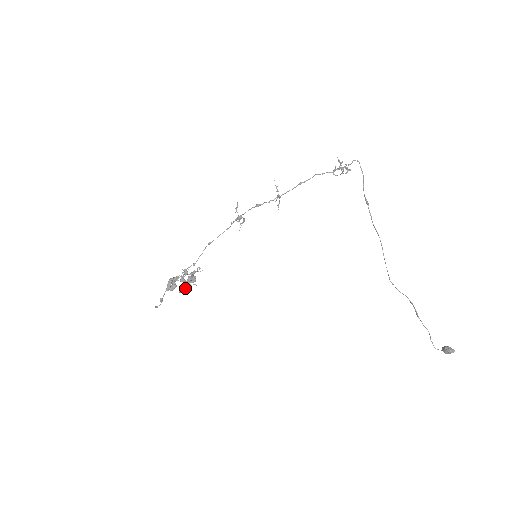
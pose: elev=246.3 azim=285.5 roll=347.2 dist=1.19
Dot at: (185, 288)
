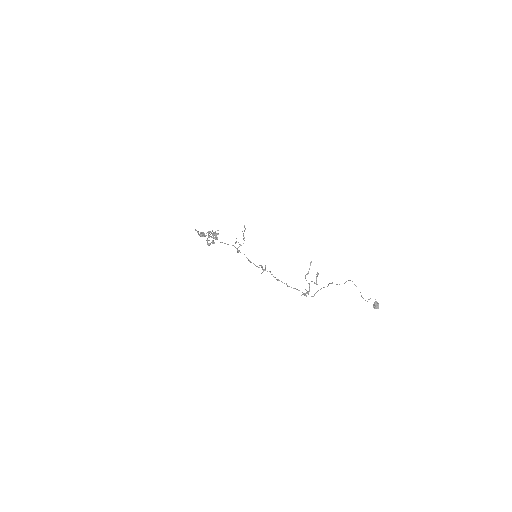
Dot at: occluded
